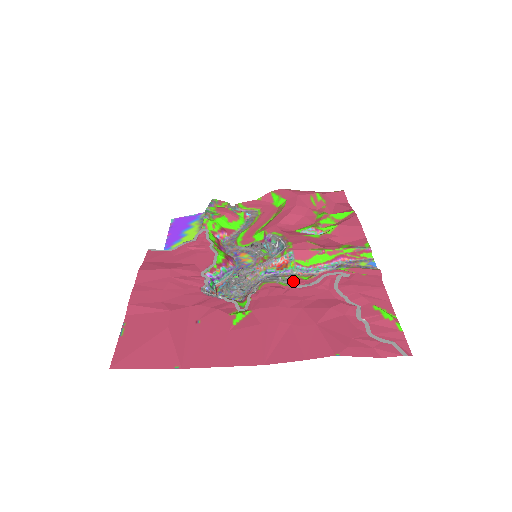
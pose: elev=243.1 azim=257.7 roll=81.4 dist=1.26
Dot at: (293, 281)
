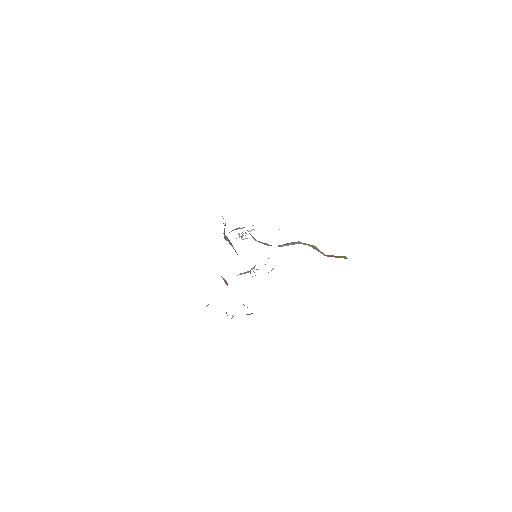
Dot at: occluded
